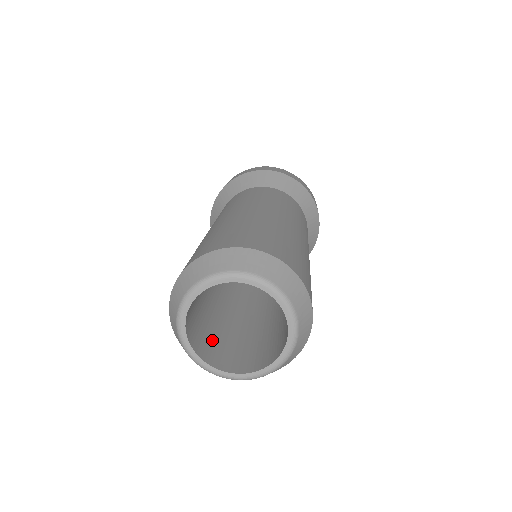
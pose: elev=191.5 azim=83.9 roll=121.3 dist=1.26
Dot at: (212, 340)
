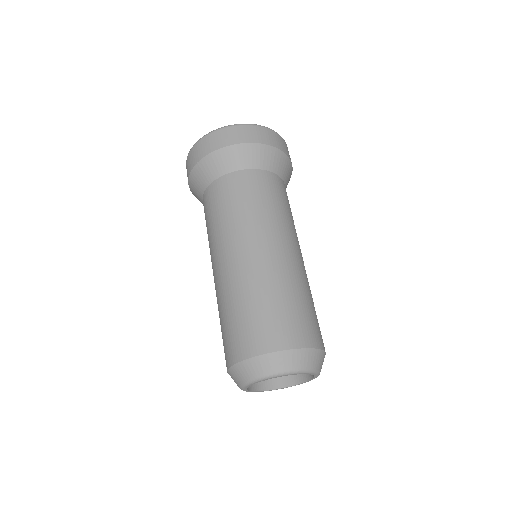
Dot at: occluded
